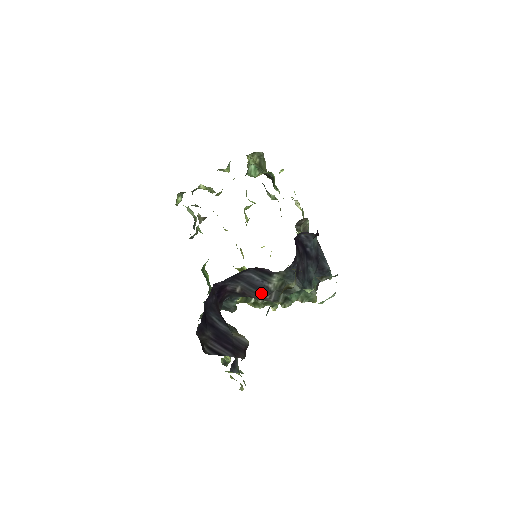
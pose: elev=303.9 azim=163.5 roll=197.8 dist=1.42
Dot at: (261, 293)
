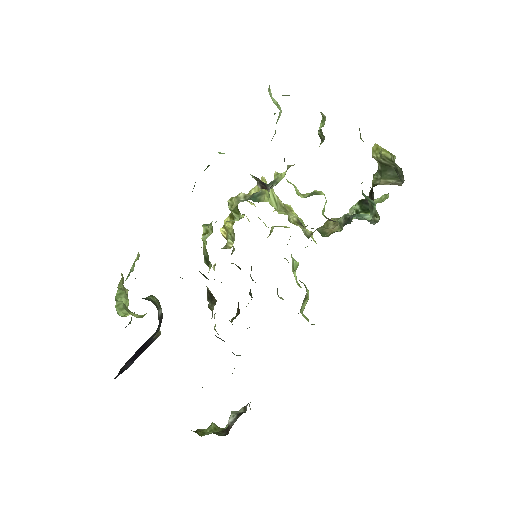
Dot at: occluded
